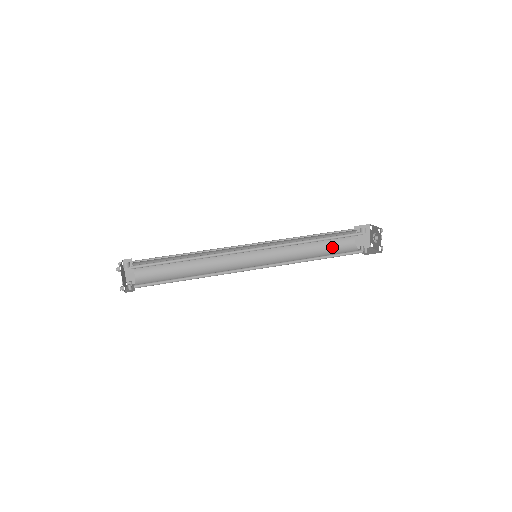
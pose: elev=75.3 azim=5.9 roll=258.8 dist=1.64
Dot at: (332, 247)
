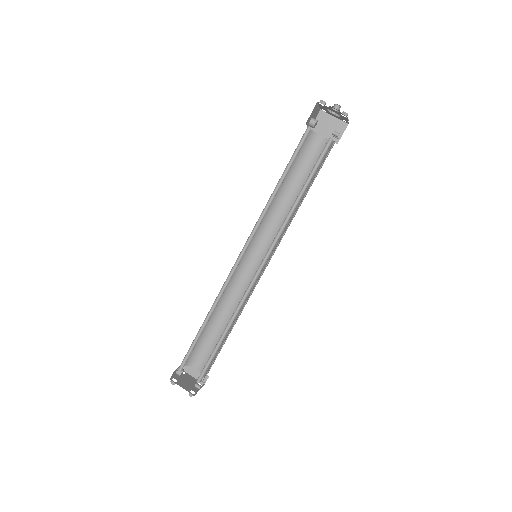
Dot at: occluded
